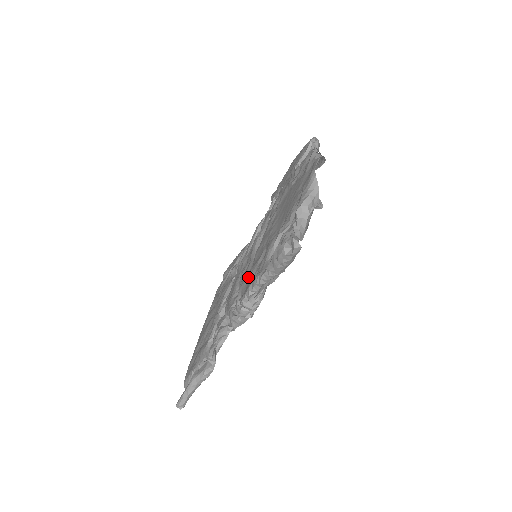
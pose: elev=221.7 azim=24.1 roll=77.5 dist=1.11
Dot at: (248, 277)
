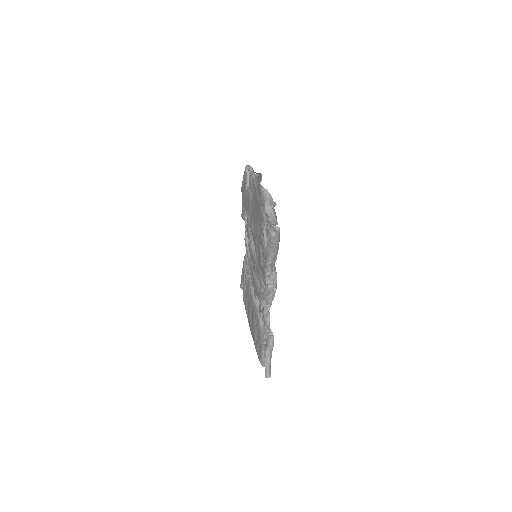
Dot at: (260, 268)
